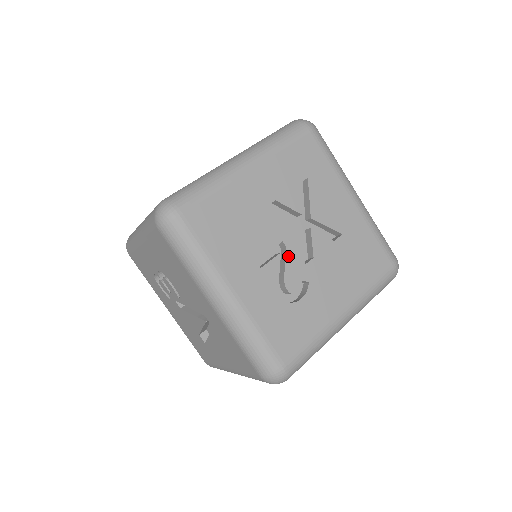
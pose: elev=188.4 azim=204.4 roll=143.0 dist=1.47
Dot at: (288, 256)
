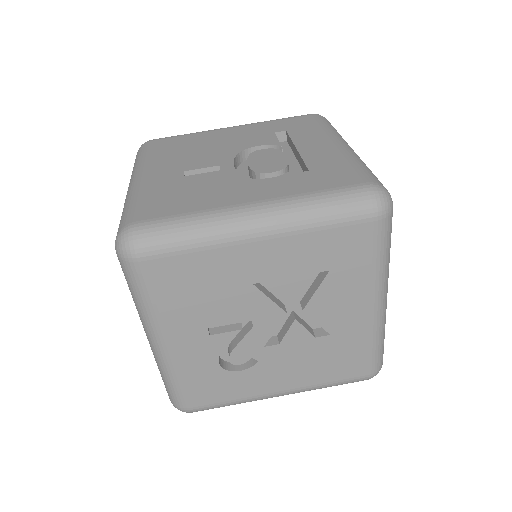
Dot at: (250, 334)
